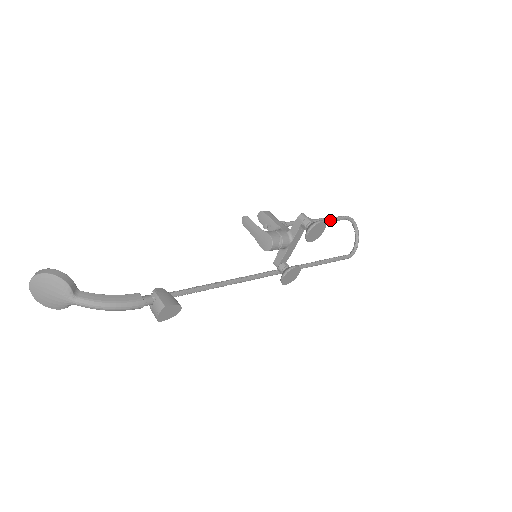
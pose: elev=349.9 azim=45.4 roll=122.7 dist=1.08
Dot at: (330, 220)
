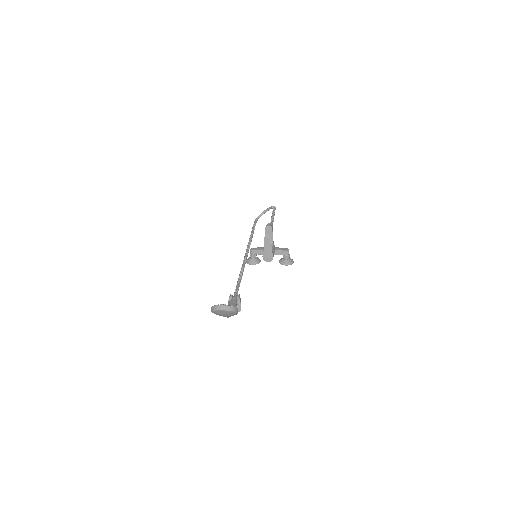
Dot at: occluded
